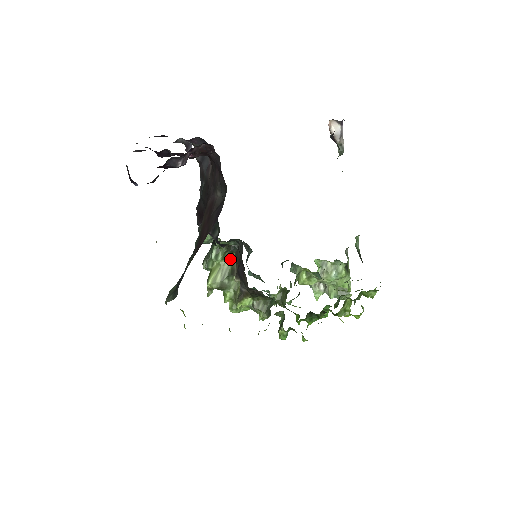
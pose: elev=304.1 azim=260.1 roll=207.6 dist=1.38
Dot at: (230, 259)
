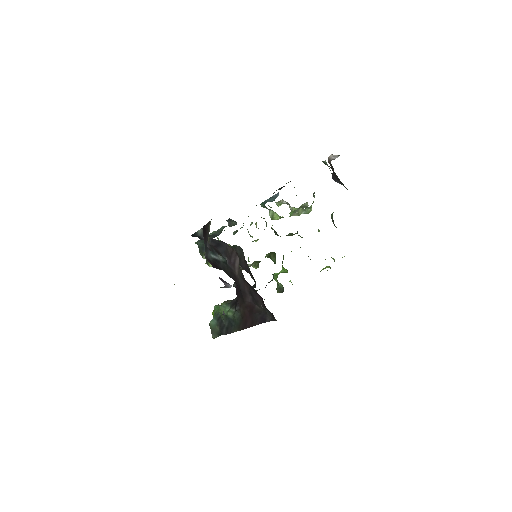
Dot at: occluded
